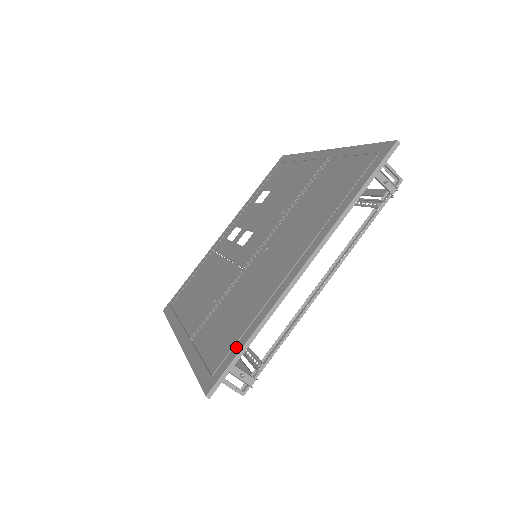
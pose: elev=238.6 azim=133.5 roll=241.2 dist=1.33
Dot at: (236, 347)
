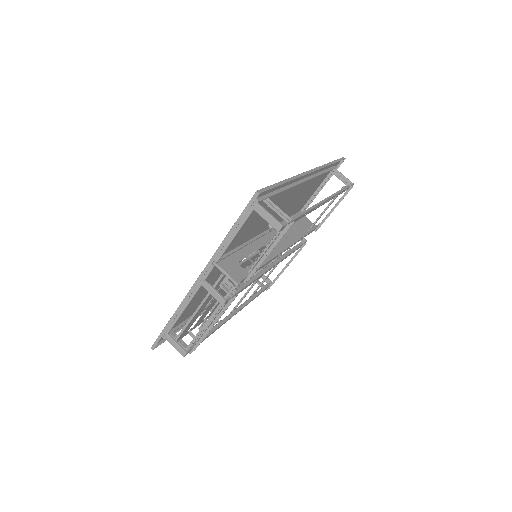
Dot at: (272, 189)
